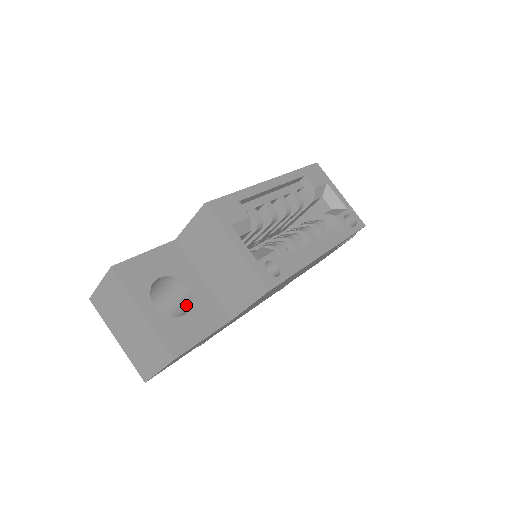
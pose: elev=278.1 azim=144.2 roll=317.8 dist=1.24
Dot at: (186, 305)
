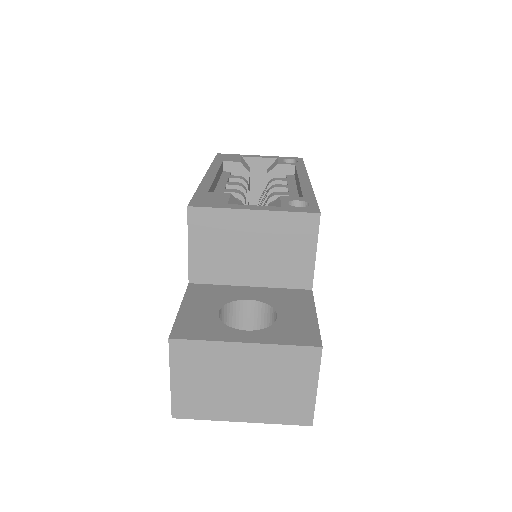
Dot at: (264, 318)
